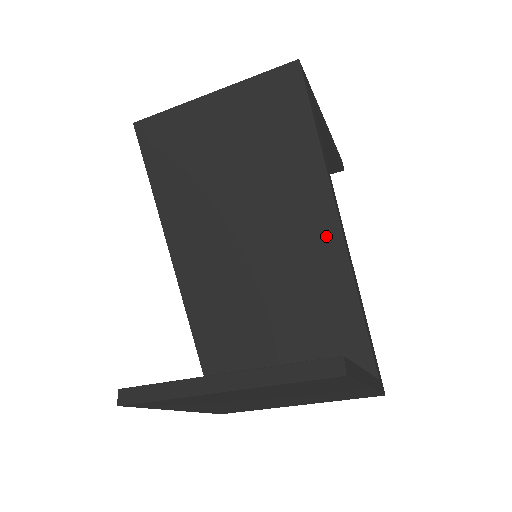
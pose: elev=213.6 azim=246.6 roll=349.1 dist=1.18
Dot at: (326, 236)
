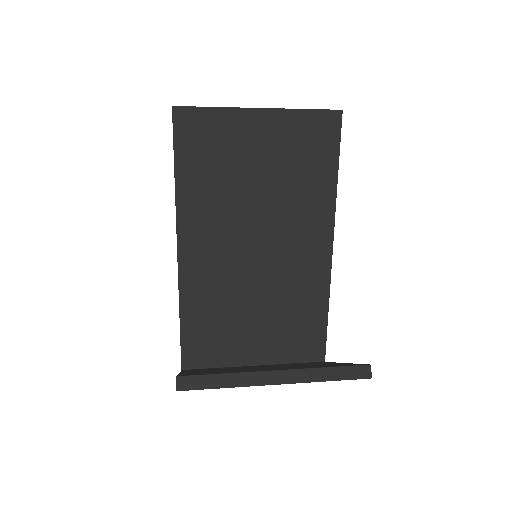
Dot at: (320, 253)
